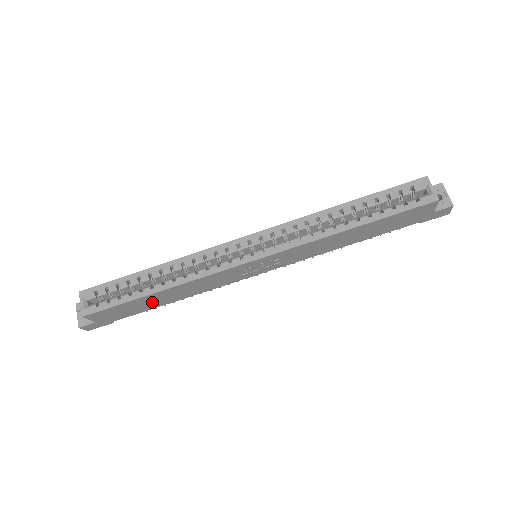
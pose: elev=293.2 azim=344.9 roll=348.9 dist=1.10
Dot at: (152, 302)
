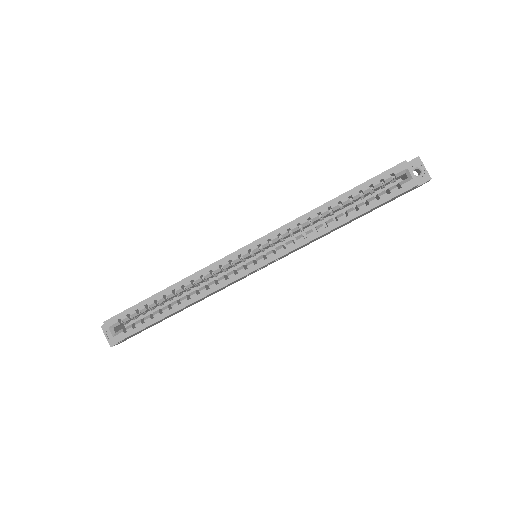
Dot at: (171, 315)
